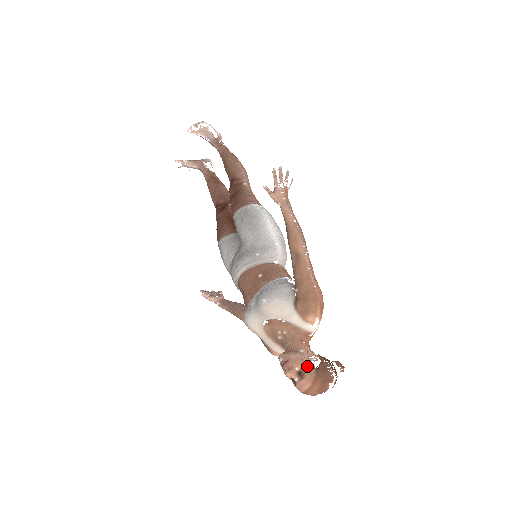
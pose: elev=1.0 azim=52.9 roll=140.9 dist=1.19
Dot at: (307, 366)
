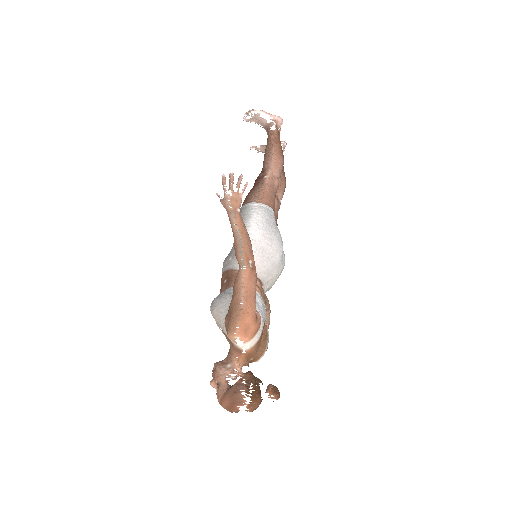
Dot at: (222, 382)
